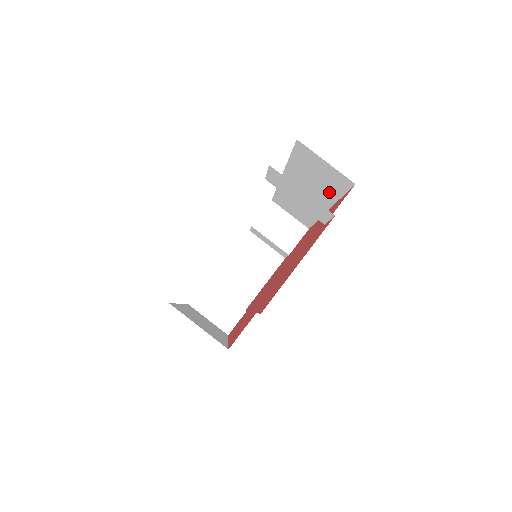
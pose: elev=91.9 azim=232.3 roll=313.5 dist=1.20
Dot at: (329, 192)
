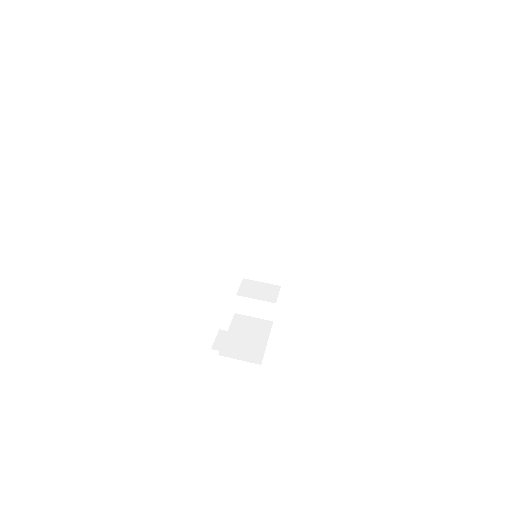
Dot at: (286, 195)
